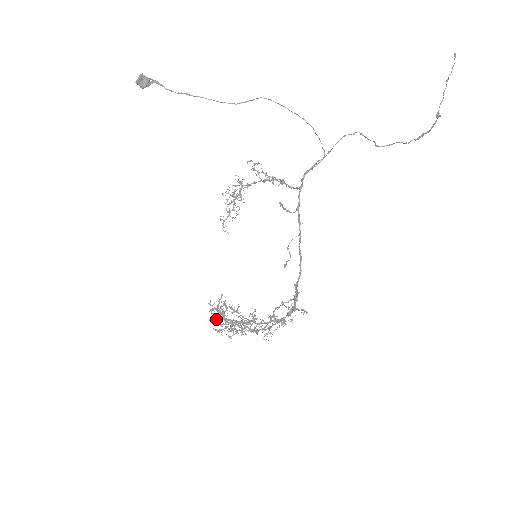
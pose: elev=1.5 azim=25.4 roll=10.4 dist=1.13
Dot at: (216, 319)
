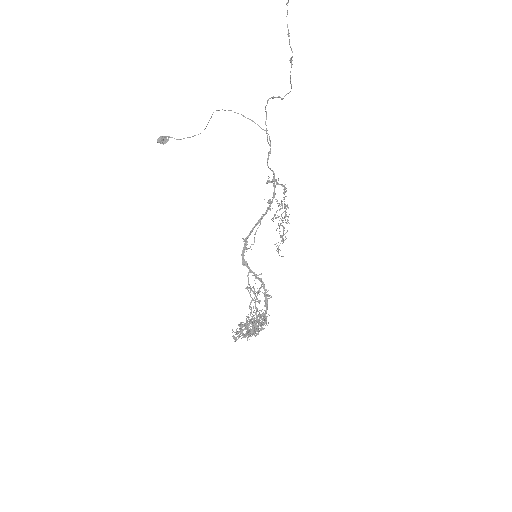
Dot at: (239, 328)
